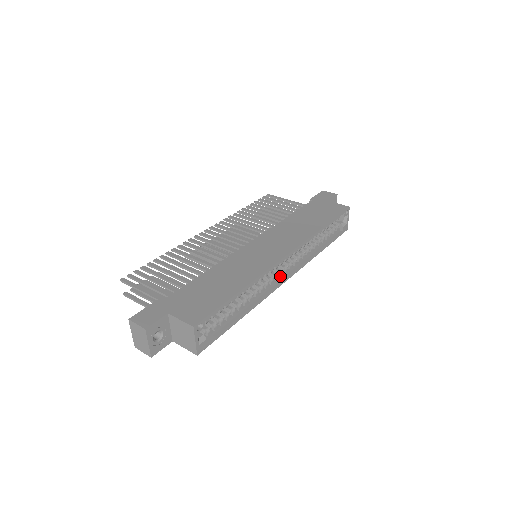
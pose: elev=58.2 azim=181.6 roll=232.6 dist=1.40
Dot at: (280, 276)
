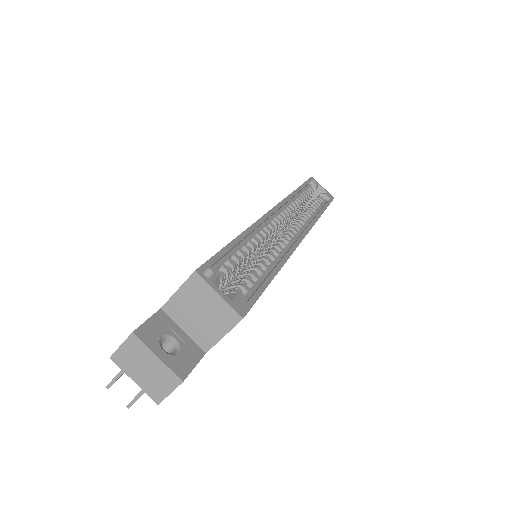
Dot at: (293, 236)
